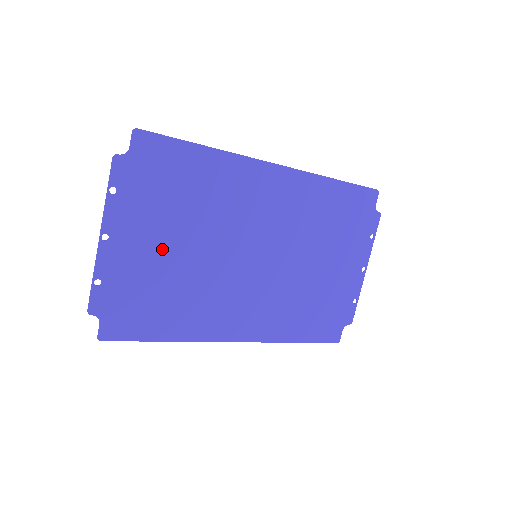
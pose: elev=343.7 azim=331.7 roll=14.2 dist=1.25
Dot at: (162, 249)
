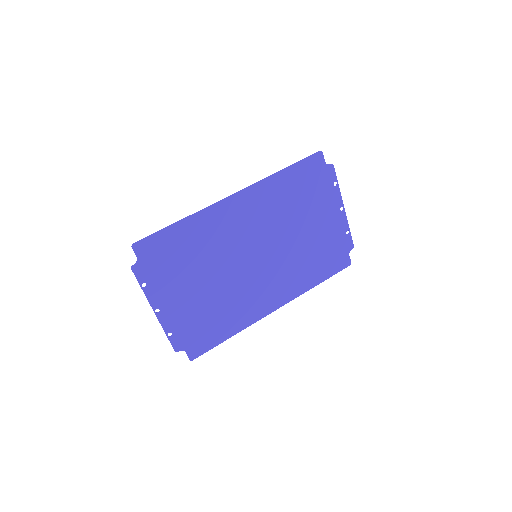
Dot at: (194, 294)
